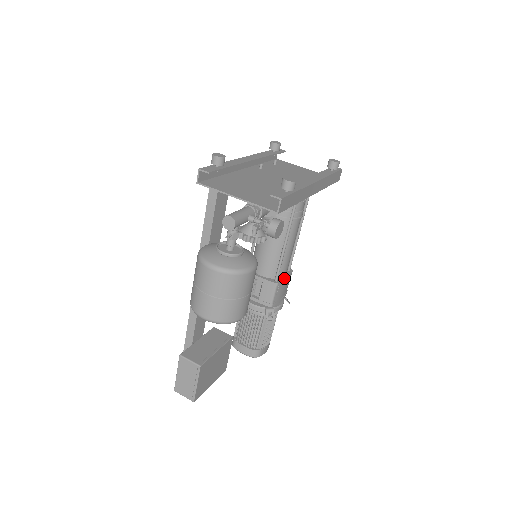
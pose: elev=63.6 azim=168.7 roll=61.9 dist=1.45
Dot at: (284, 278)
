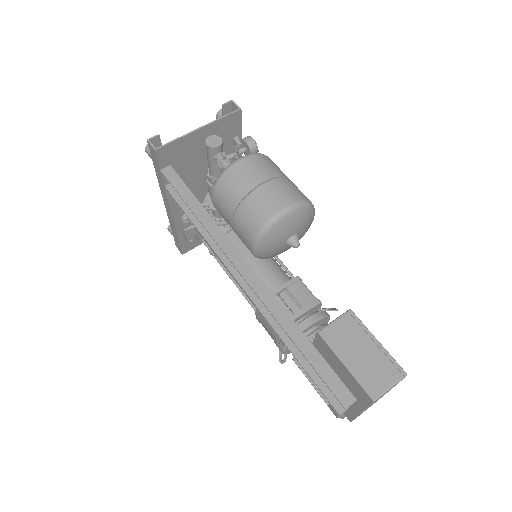
Dot at: occluded
